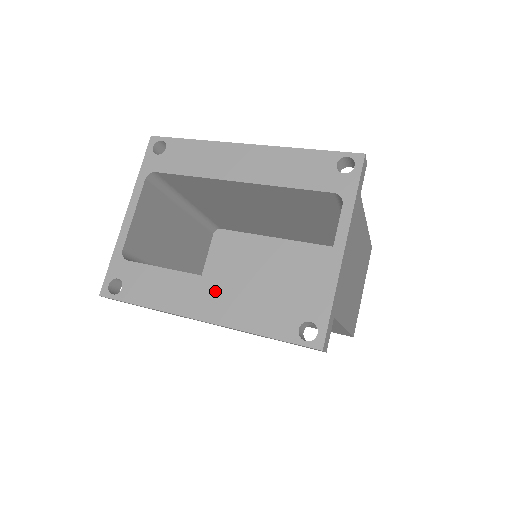
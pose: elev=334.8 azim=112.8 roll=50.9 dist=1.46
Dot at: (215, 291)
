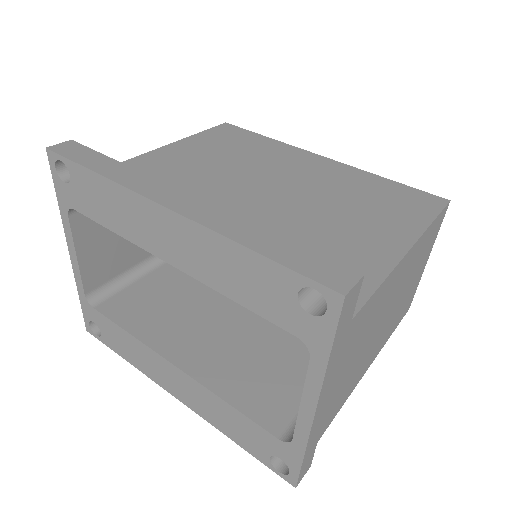
Dot at: (181, 380)
